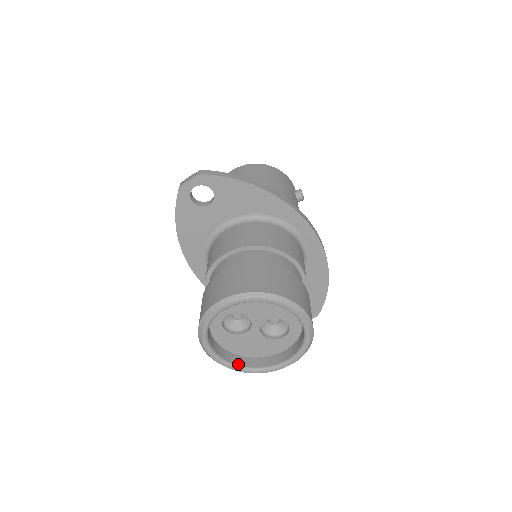
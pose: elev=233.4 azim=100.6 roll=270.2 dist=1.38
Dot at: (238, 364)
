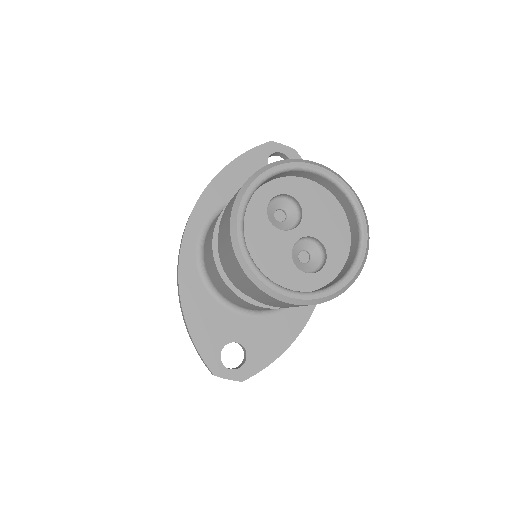
Dot at: occluded
